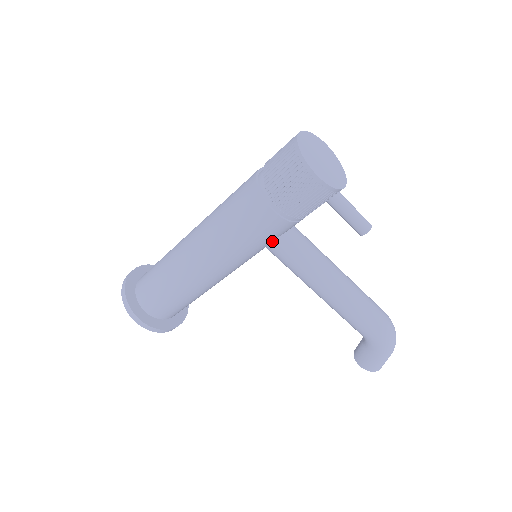
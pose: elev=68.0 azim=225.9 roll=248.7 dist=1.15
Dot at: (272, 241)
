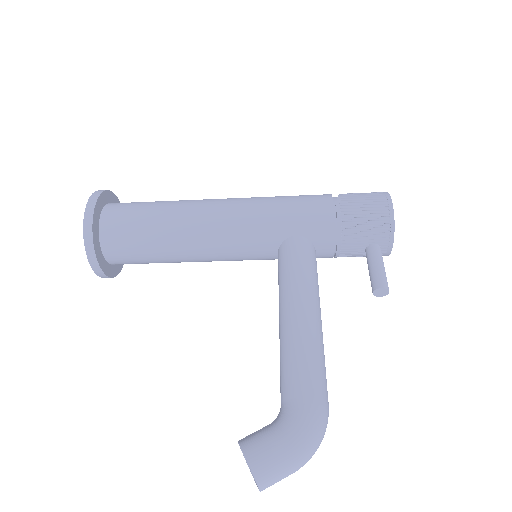
Dot at: (298, 236)
